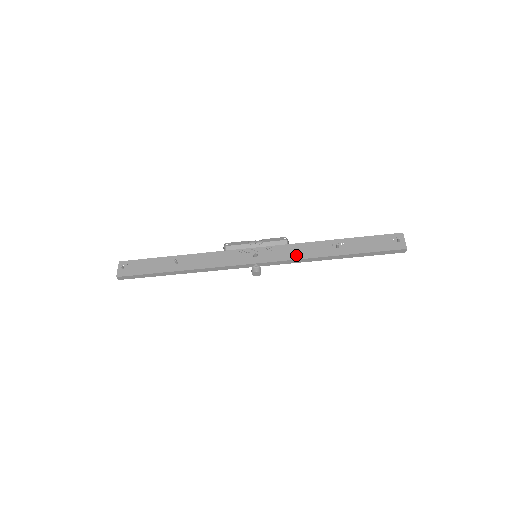
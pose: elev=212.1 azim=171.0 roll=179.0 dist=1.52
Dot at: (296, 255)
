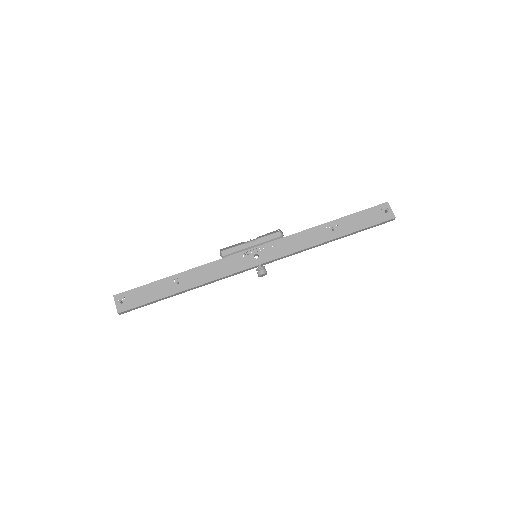
Dot at: (296, 247)
